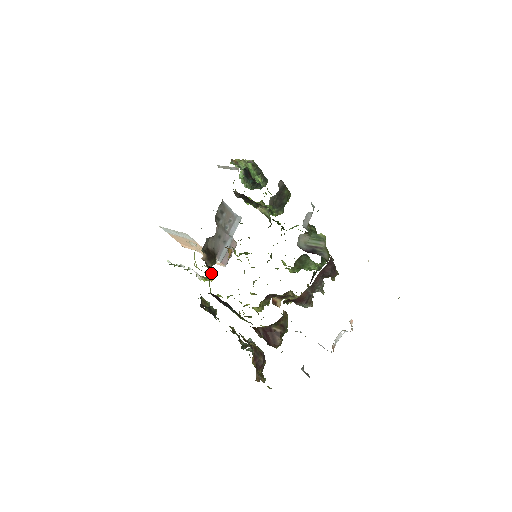
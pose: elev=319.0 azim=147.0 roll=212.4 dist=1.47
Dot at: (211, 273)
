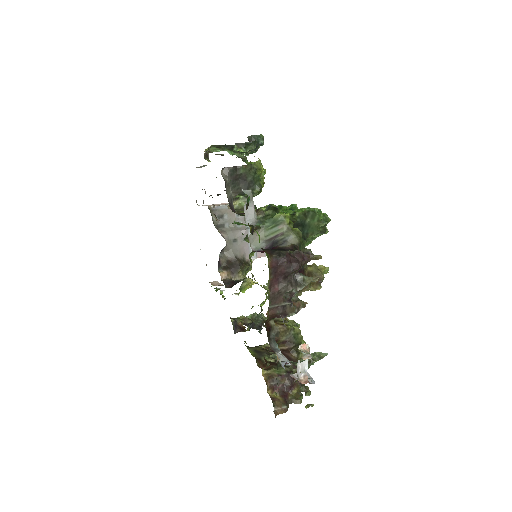
Dot at: (244, 282)
